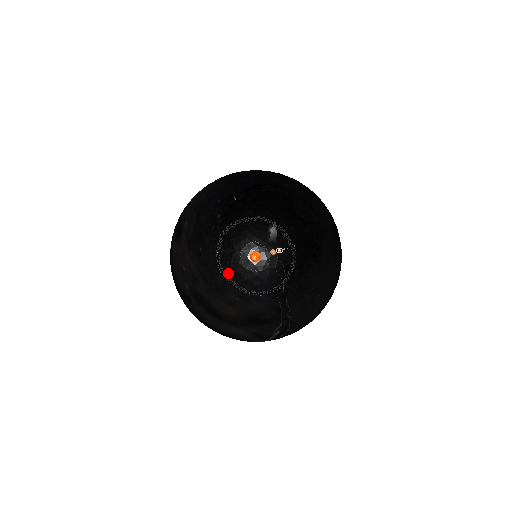
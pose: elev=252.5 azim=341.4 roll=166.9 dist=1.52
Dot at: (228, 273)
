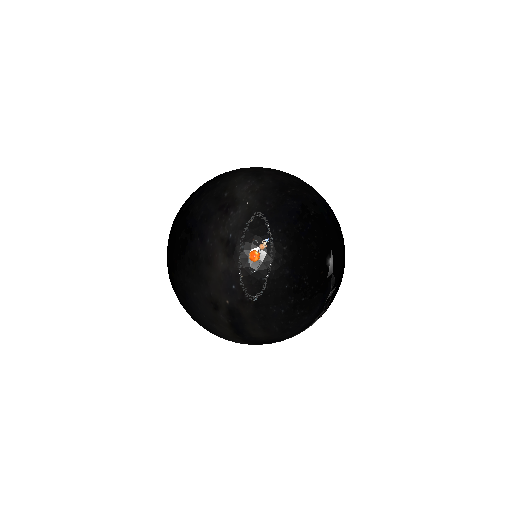
Dot at: (285, 307)
